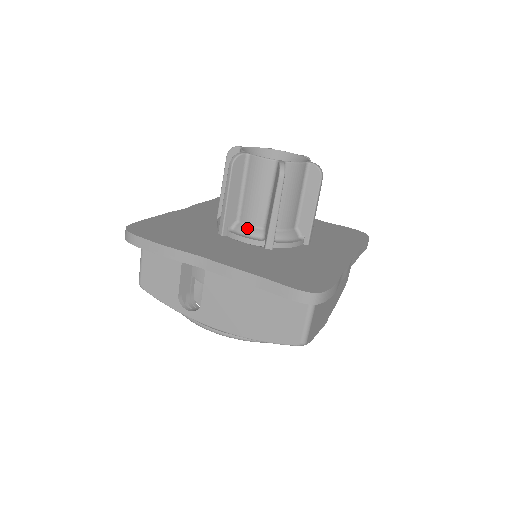
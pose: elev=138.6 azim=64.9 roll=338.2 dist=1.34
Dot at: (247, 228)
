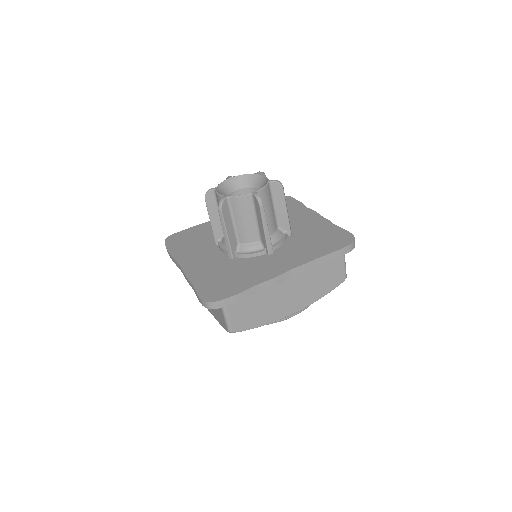
Dot at: occluded
